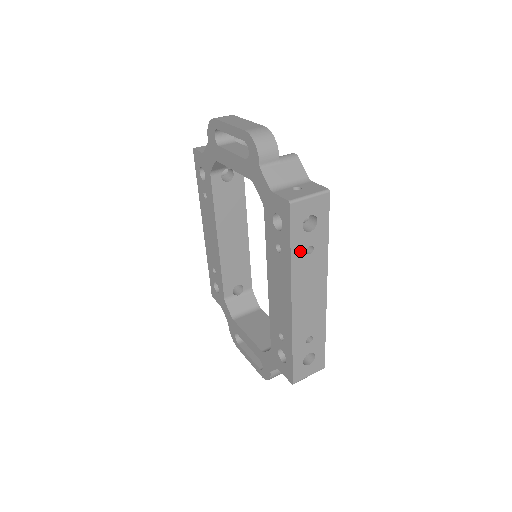
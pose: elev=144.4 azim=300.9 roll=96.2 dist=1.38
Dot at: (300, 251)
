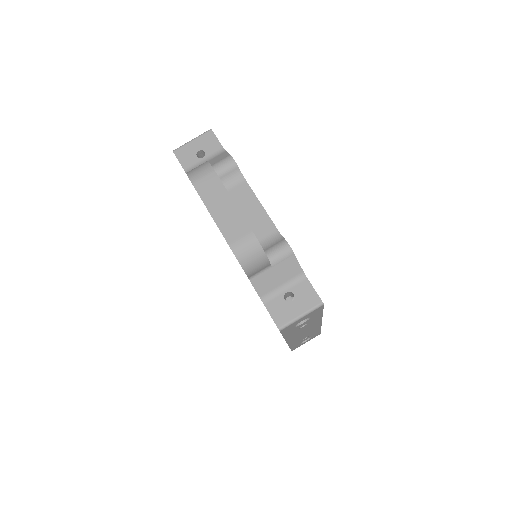
Dot at: (293, 332)
